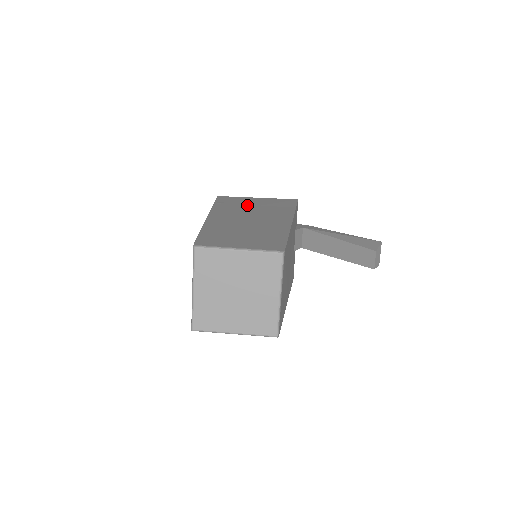
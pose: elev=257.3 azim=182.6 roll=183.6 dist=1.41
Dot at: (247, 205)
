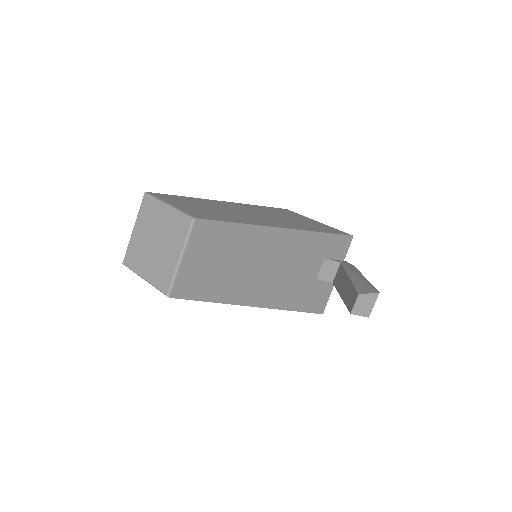
Dot at: (286, 216)
